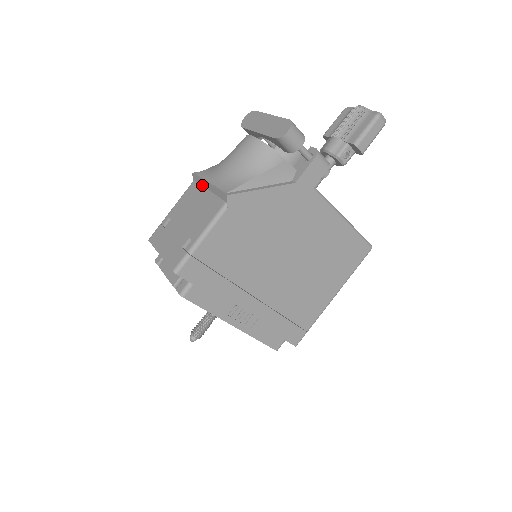
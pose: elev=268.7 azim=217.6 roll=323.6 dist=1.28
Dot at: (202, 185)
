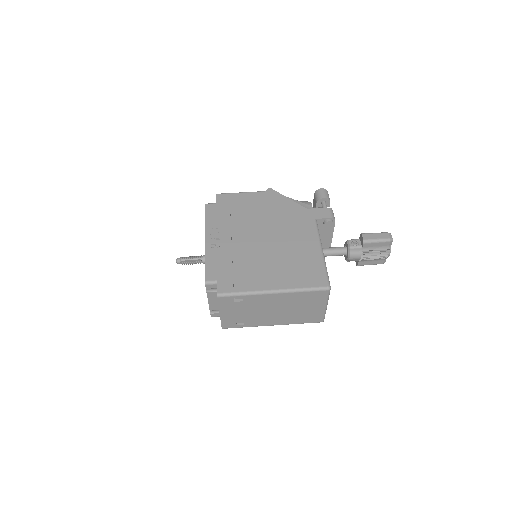
Dot at: occluded
